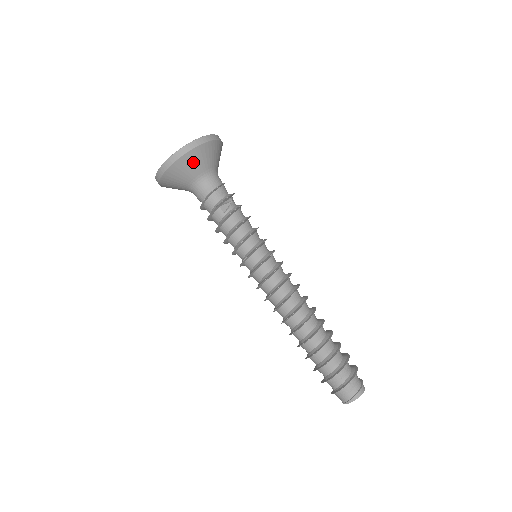
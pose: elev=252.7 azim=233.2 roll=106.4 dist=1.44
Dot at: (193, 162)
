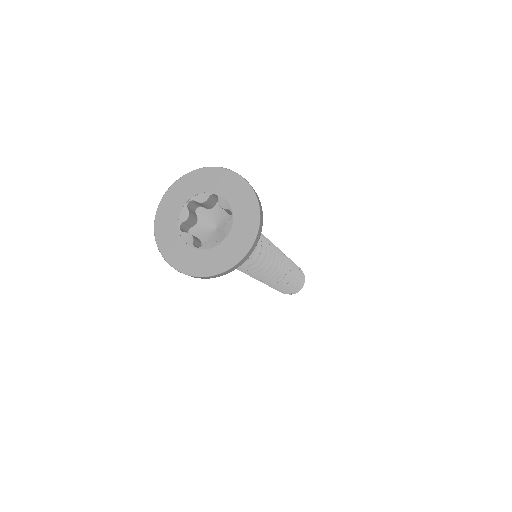
Dot at: occluded
